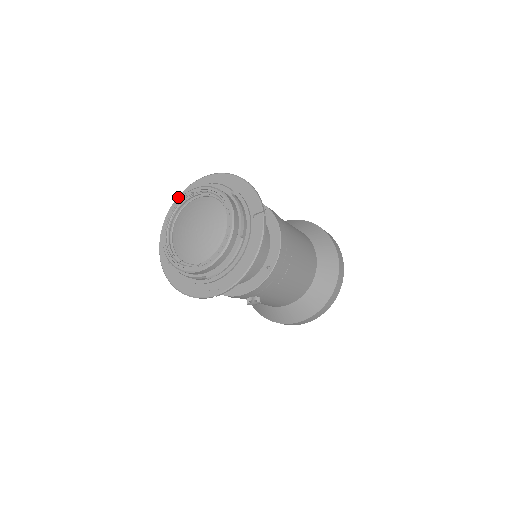
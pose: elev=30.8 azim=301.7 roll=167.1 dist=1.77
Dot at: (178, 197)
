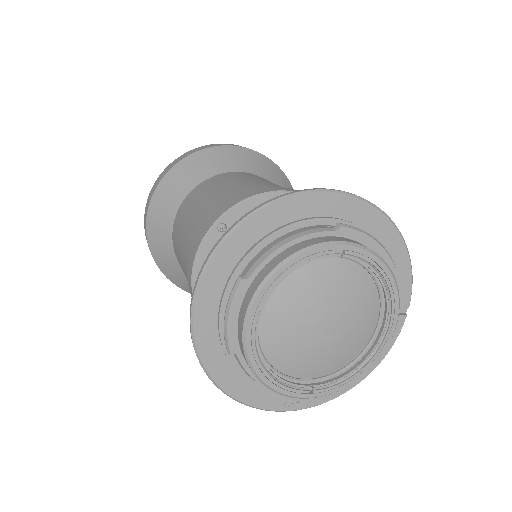
Dot at: (270, 207)
